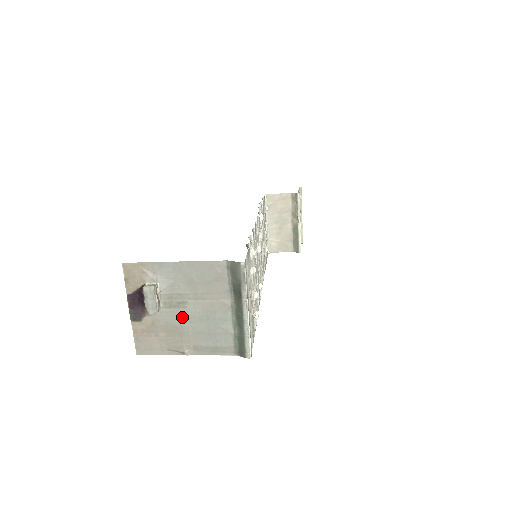
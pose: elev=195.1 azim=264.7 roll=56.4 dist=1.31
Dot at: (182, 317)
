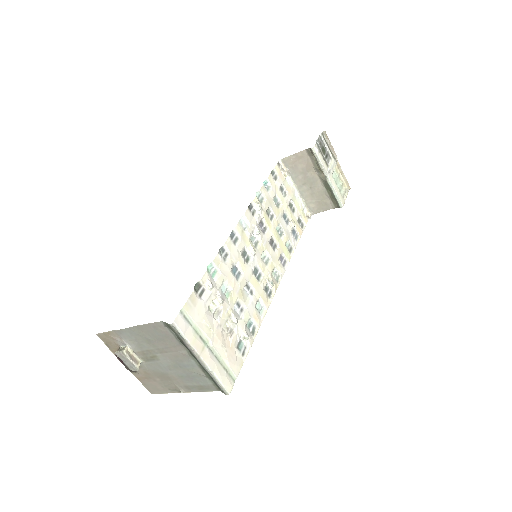
Dot at: (161, 367)
